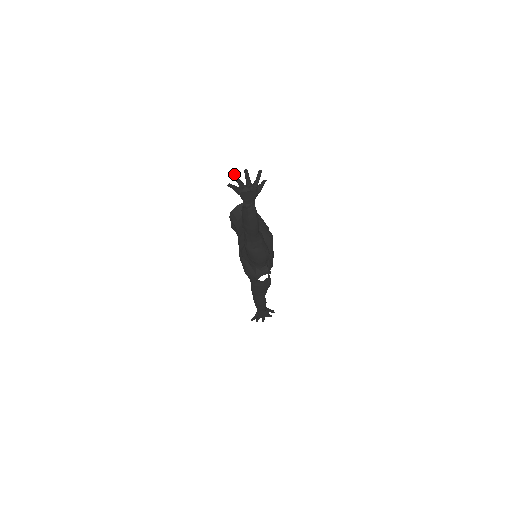
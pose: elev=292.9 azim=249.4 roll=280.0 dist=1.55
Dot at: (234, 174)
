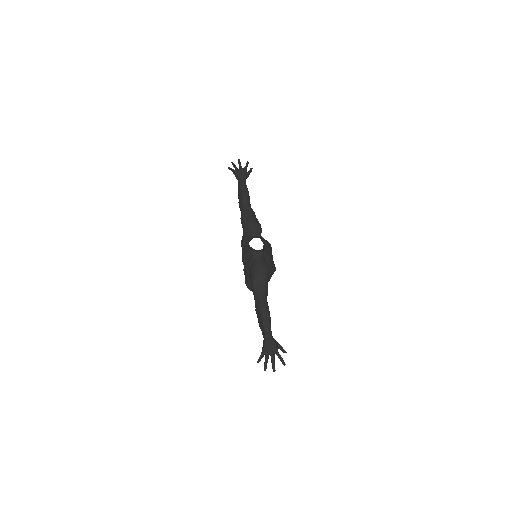
Dot at: (232, 162)
